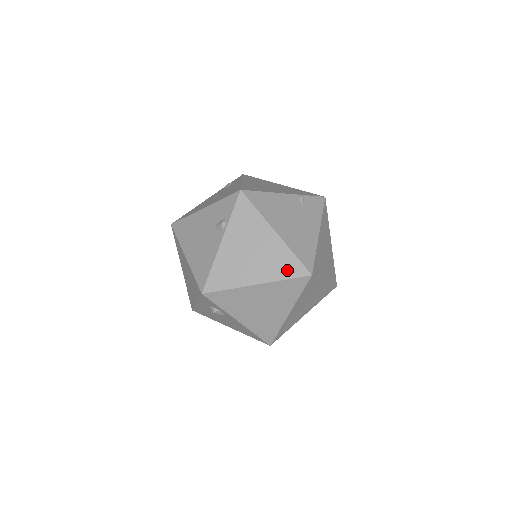
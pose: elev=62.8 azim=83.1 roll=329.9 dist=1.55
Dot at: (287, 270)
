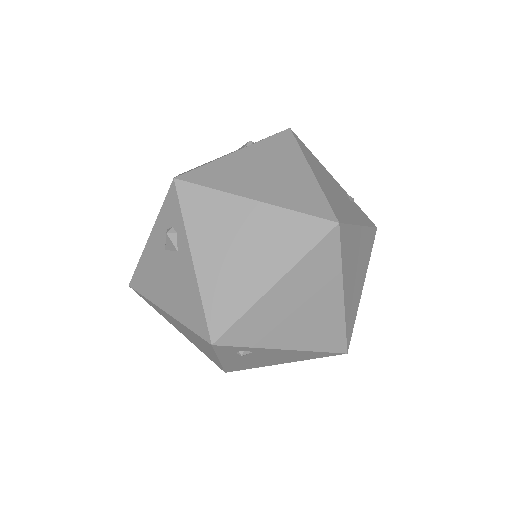
Dot at: (306, 204)
